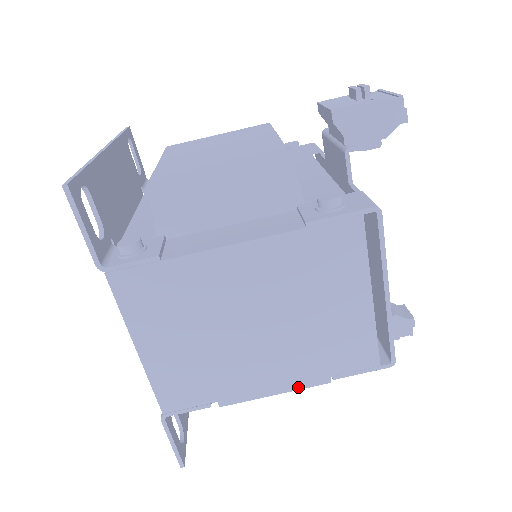
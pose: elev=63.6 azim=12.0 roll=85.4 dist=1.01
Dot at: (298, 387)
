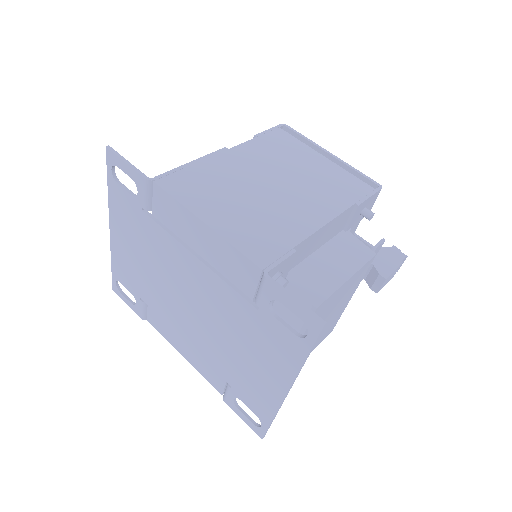
Dot at: (358, 266)
